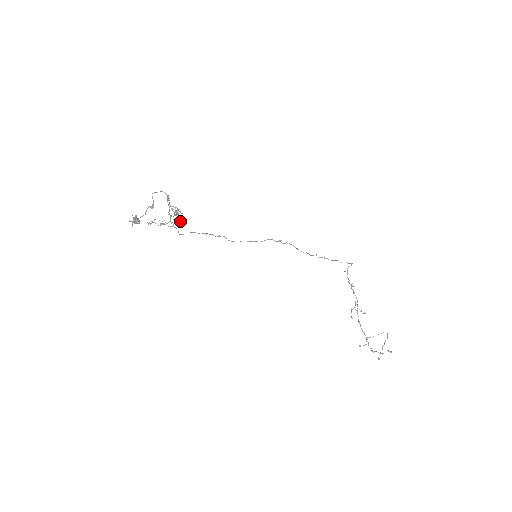
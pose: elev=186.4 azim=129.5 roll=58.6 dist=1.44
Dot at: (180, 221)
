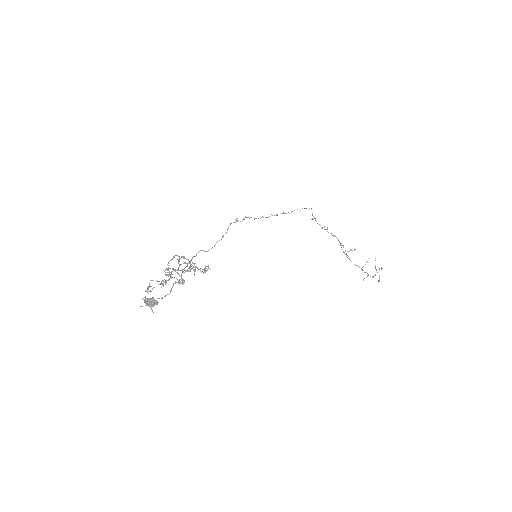
Dot at: (187, 271)
